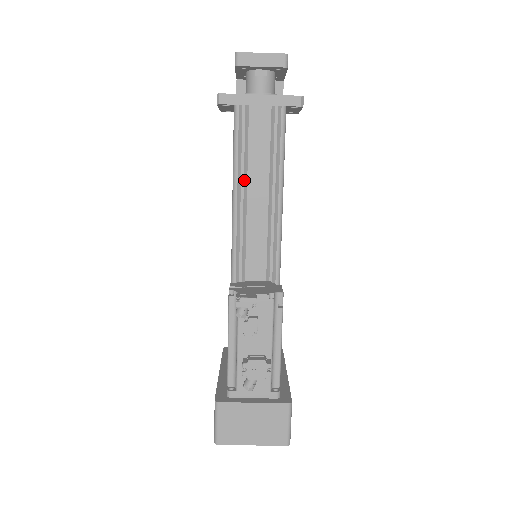
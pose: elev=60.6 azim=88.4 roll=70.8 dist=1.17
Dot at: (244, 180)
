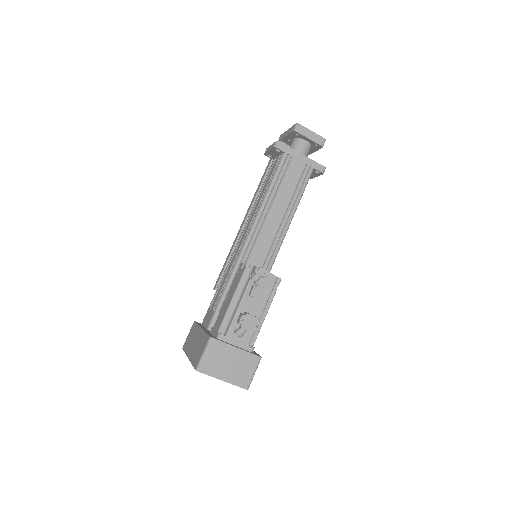
Dot at: (272, 201)
